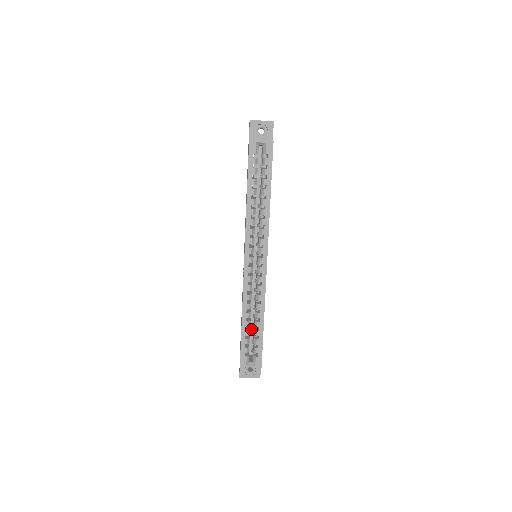
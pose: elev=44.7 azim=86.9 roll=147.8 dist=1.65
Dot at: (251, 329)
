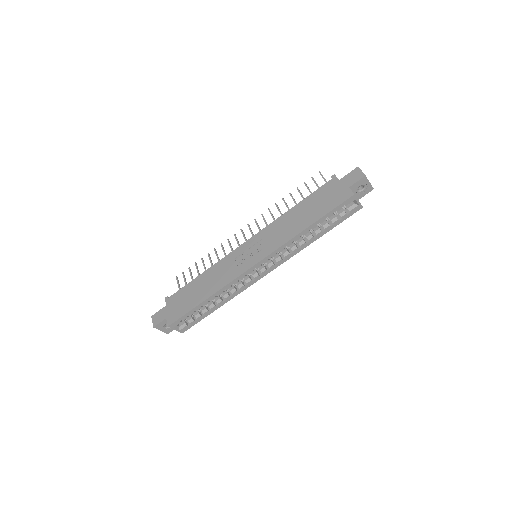
Dot at: occluded
